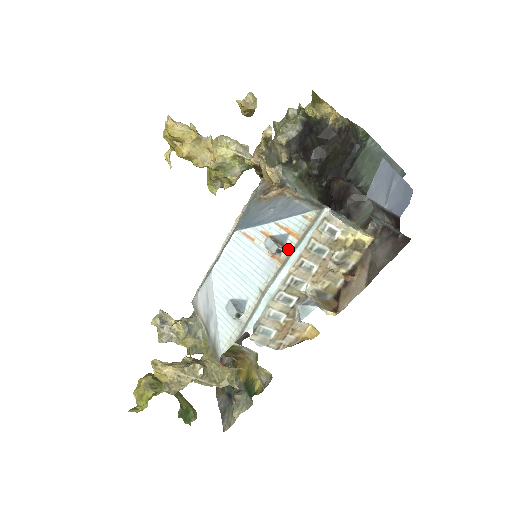
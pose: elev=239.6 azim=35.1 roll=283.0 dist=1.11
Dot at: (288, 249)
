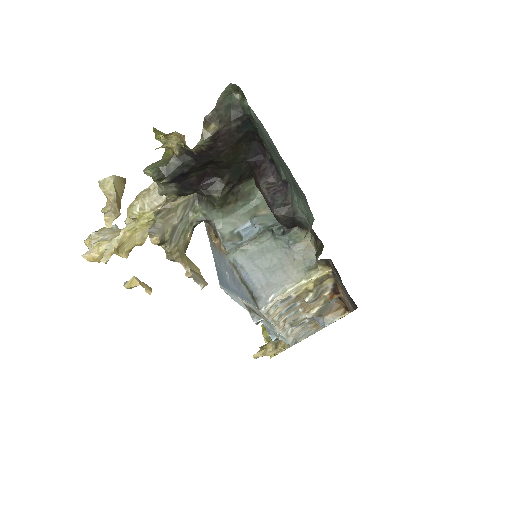
Dot at: (264, 320)
